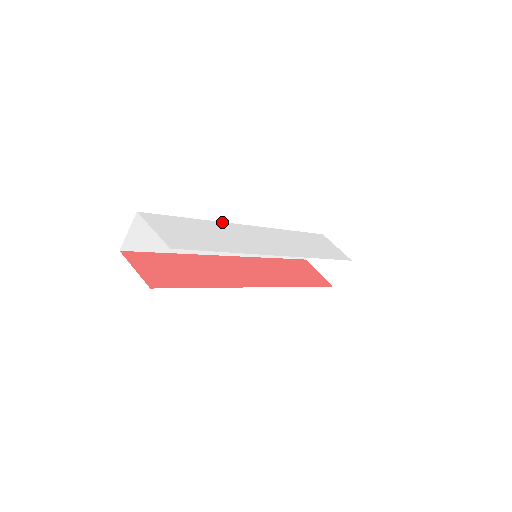
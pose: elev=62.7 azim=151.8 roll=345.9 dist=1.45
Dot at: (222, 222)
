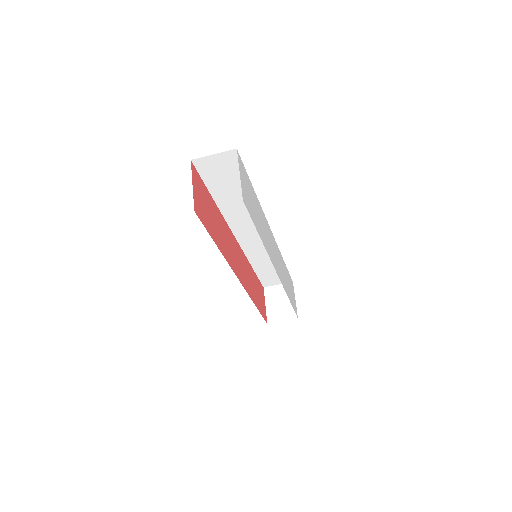
Dot at: occluded
